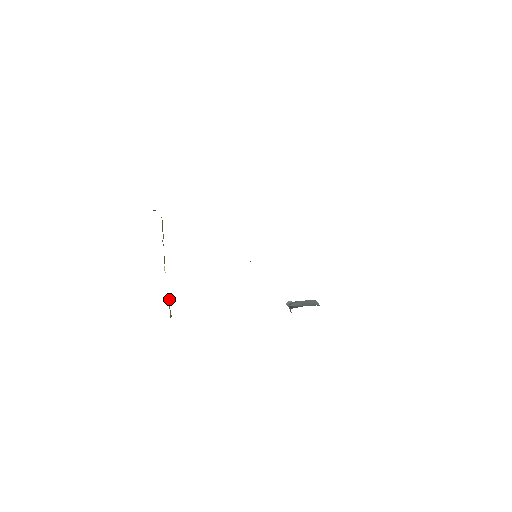
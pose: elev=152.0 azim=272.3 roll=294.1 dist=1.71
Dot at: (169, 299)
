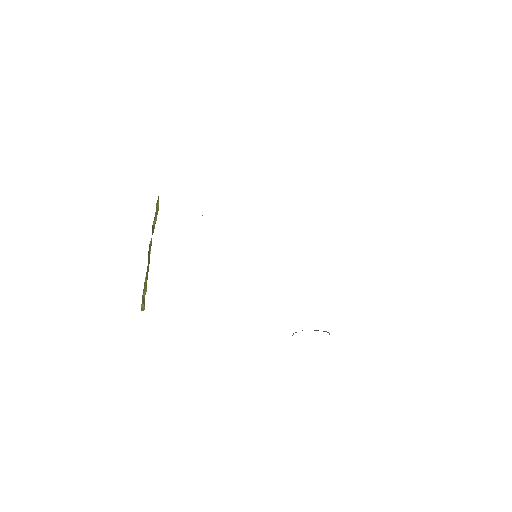
Dot at: (146, 290)
